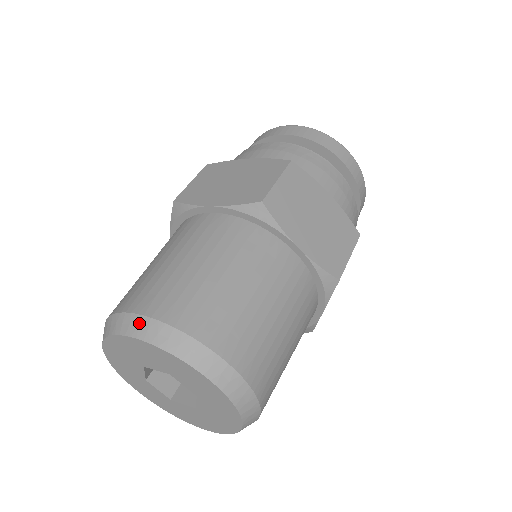
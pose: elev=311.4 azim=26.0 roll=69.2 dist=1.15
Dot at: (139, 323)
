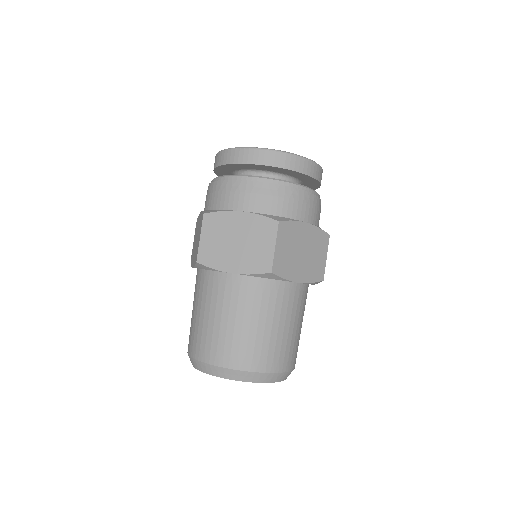
Dot at: occluded
